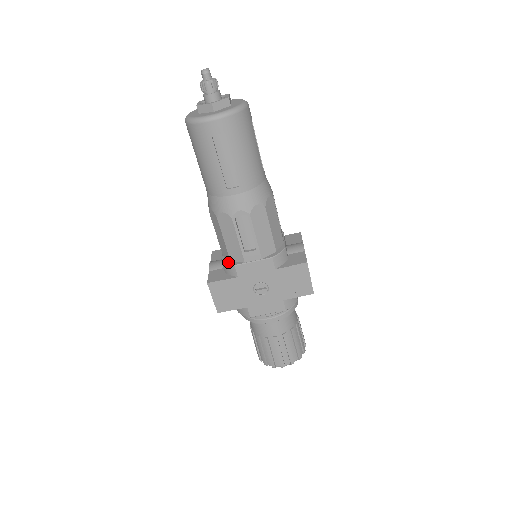
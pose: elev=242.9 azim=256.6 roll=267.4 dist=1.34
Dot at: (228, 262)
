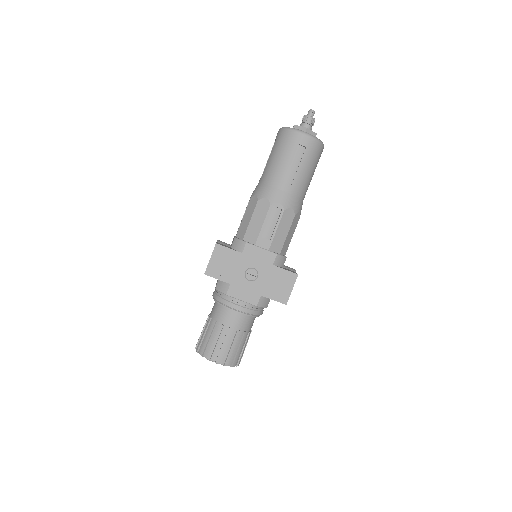
Dot at: (241, 239)
